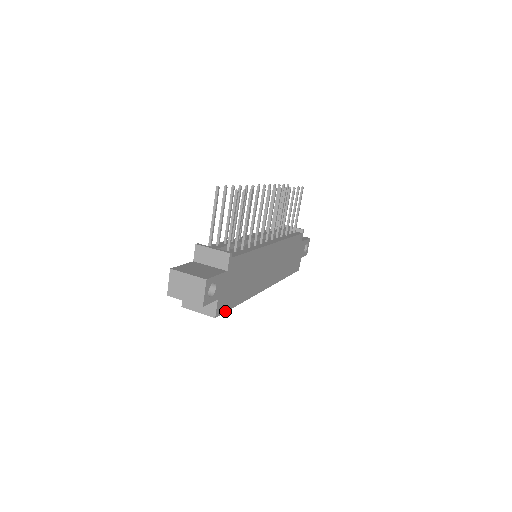
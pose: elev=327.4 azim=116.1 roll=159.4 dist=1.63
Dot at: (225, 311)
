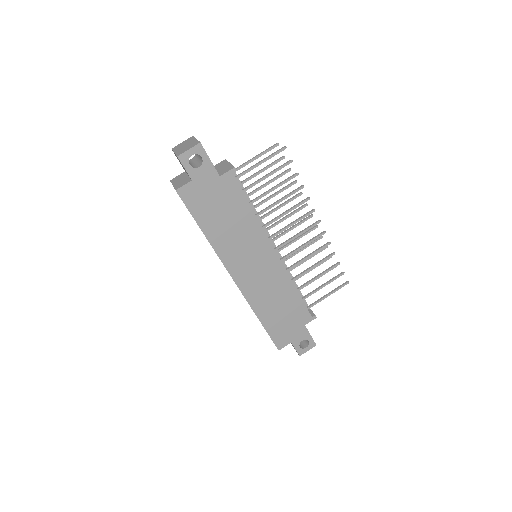
Dot at: (187, 206)
